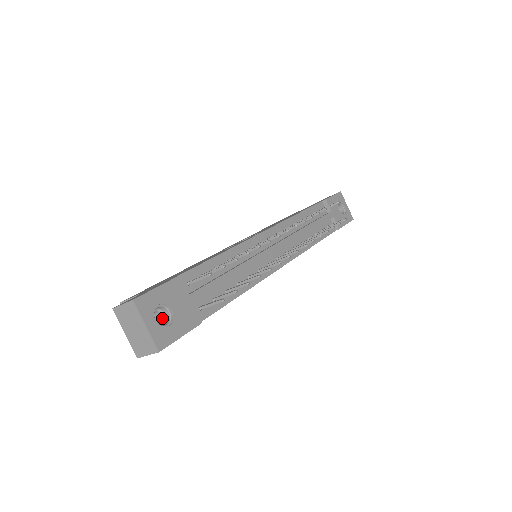
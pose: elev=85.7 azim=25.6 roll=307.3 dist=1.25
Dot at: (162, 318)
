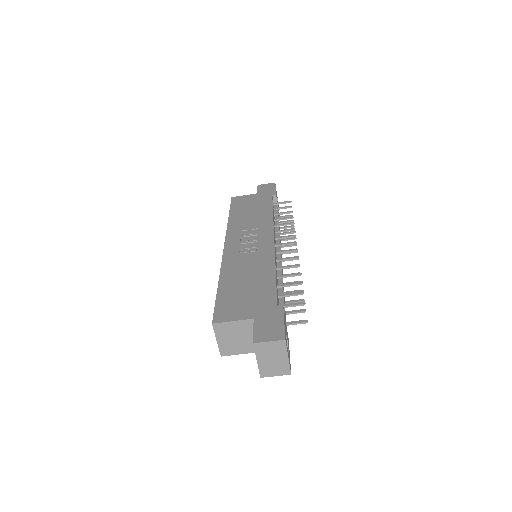
Dot at: occluded
